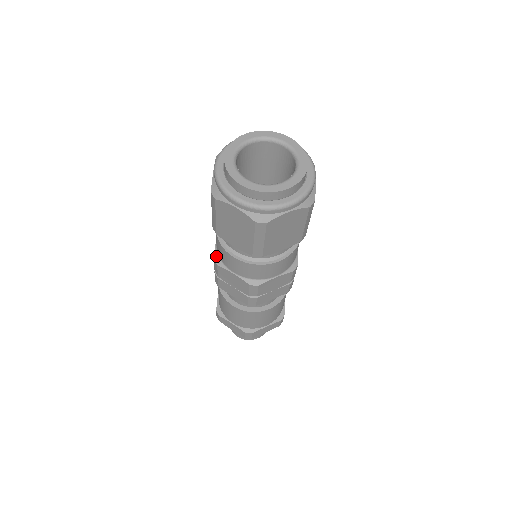
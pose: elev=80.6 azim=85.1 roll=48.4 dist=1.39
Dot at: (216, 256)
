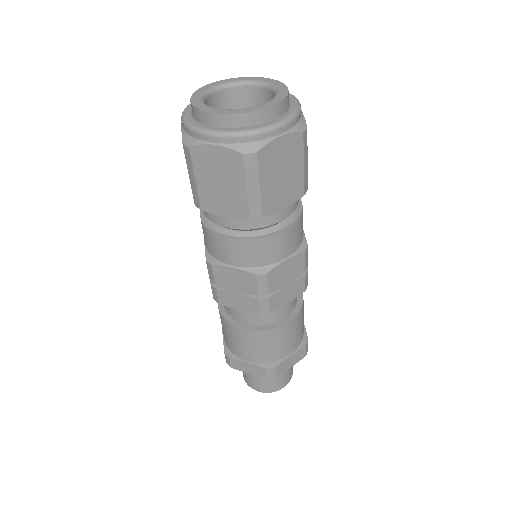
Dot at: (208, 256)
